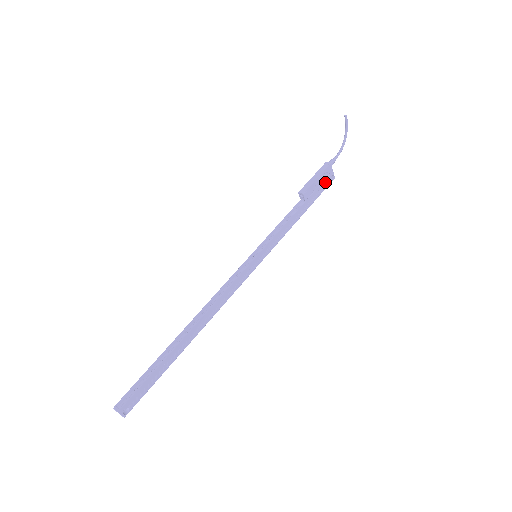
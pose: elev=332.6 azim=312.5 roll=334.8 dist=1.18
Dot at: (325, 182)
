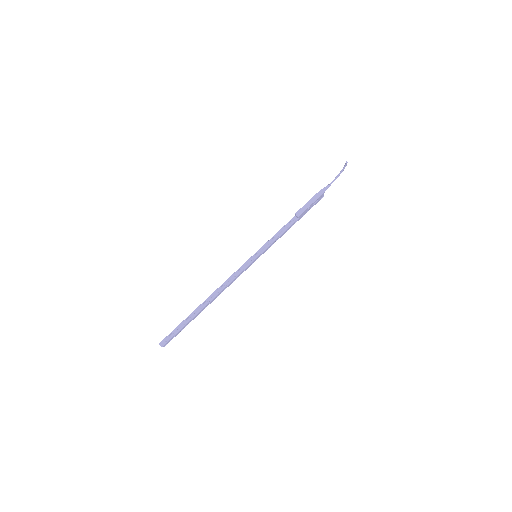
Dot at: (316, 202)
